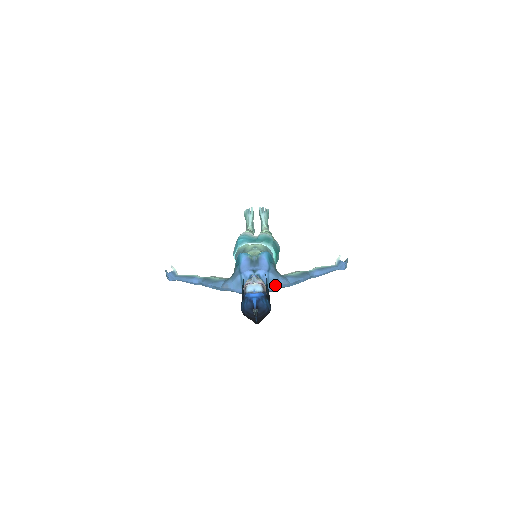
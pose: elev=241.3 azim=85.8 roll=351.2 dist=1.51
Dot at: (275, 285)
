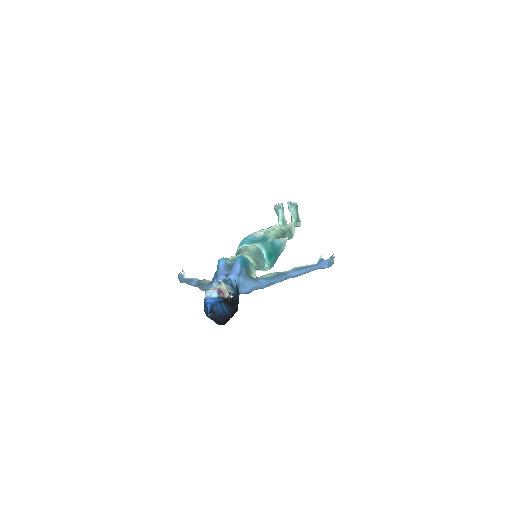
Dot at: (246, 288)
